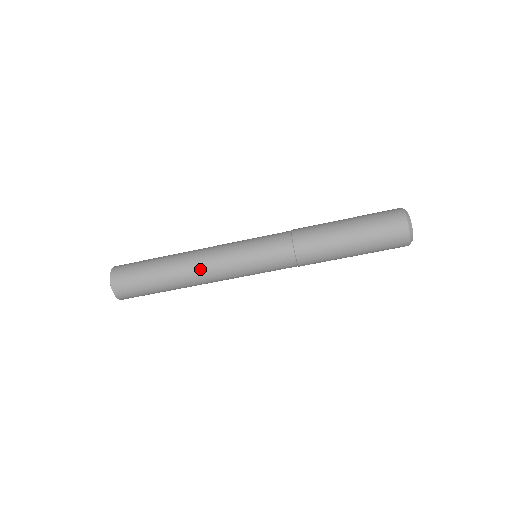
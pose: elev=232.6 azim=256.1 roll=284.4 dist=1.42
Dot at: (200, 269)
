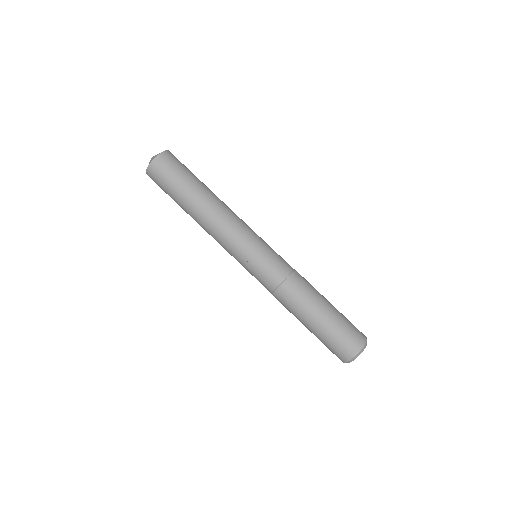
Dot at: (219, 219)
